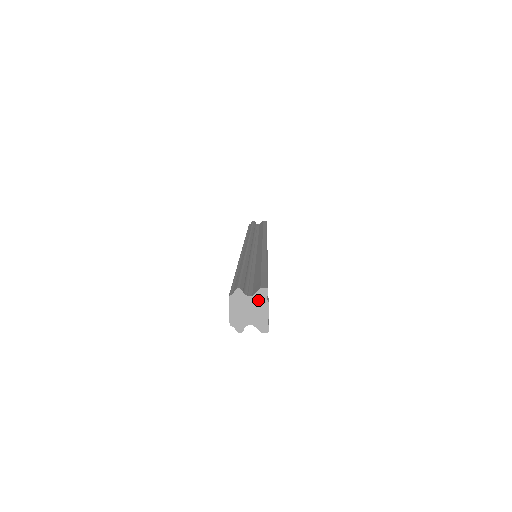
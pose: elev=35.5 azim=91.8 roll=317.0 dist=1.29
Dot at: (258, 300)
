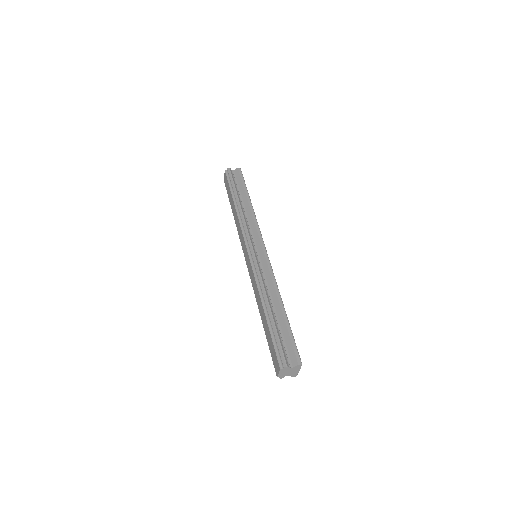
Dot at: (295, 368)
